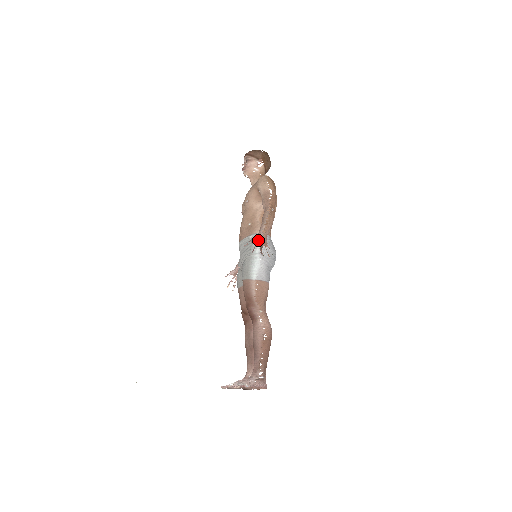
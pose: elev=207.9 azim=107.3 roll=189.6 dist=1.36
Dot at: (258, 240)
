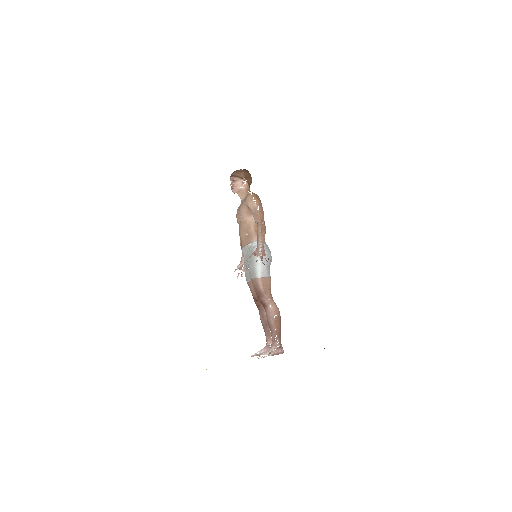
Dot at: (258, 253)
